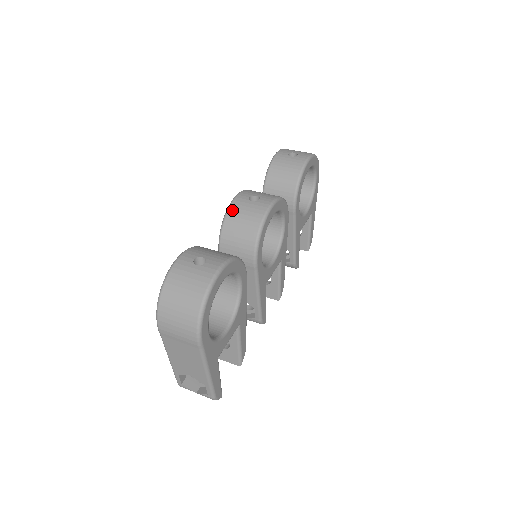
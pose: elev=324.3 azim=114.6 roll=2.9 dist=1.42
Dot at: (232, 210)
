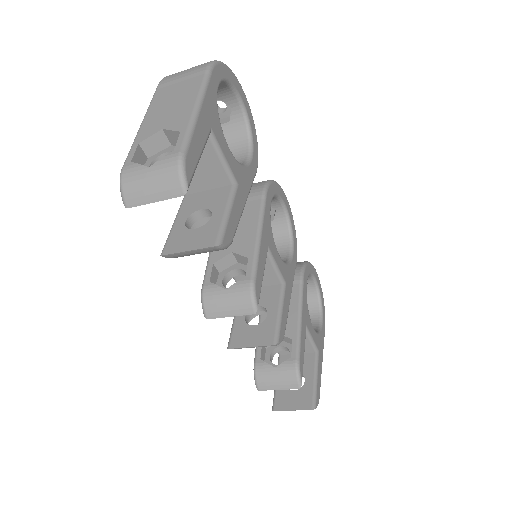
Dot at: occluded
